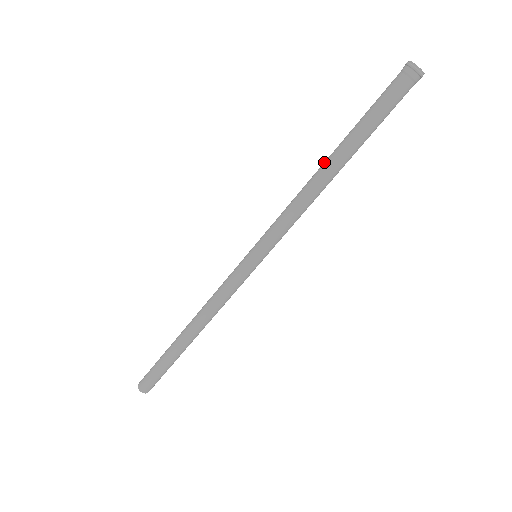
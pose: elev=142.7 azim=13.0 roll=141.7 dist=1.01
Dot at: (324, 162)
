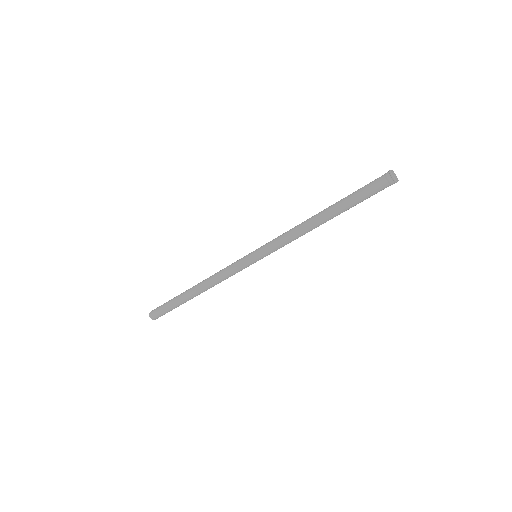
Dot at: (319, 214)
